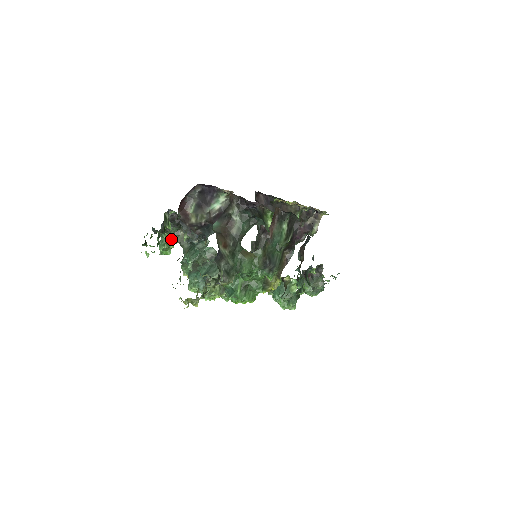
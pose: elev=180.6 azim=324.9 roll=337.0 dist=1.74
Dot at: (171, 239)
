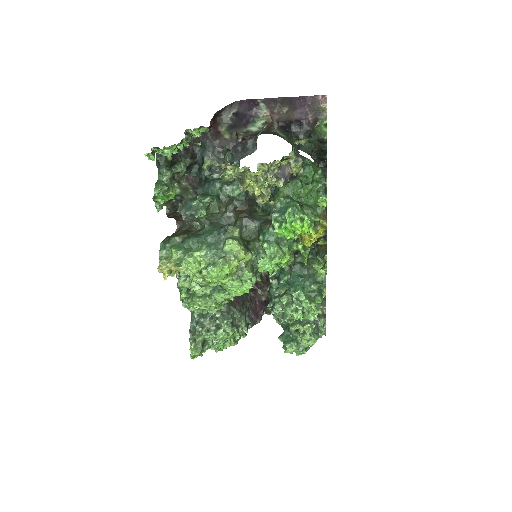
Dot at: (171, 184)
